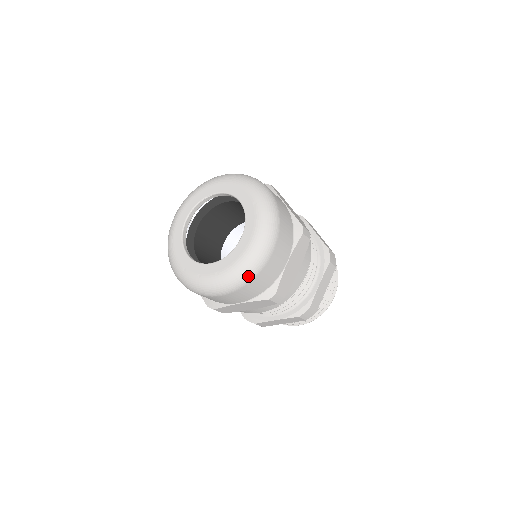
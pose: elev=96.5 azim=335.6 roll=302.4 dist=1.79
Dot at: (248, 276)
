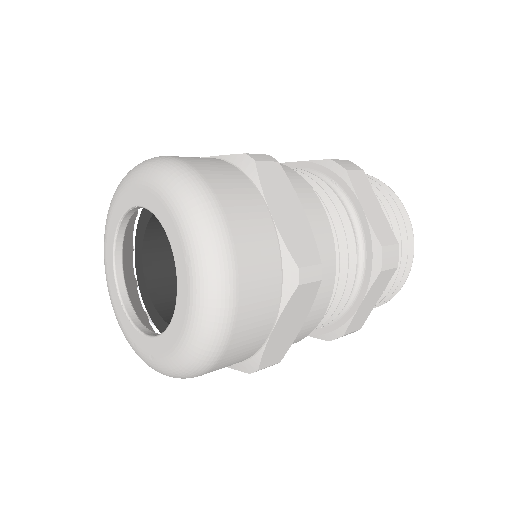
Dot at: (193, 374)
